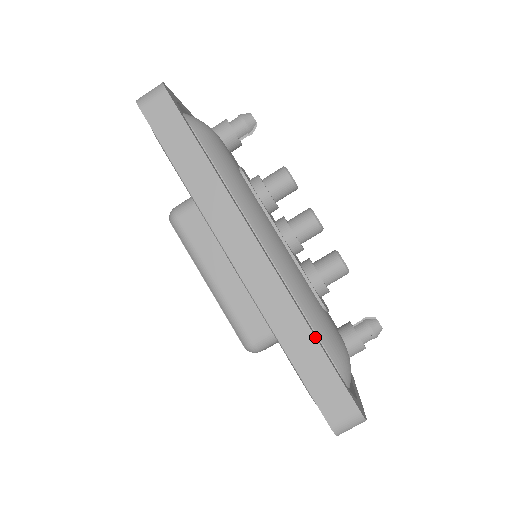
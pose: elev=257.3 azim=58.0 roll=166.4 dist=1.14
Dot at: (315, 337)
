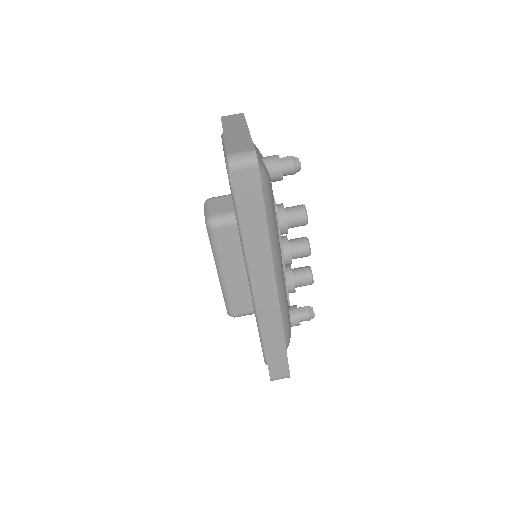
Dot at: occluded
